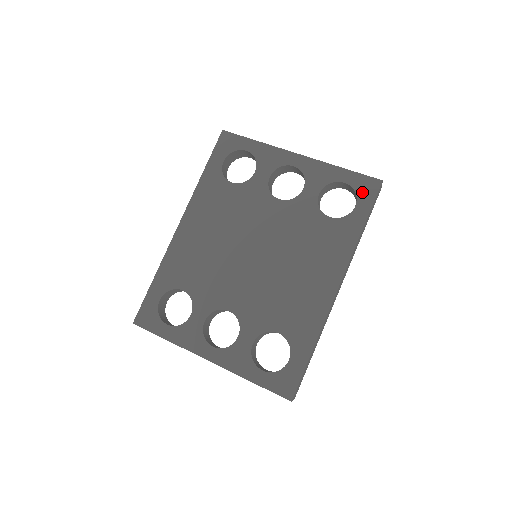
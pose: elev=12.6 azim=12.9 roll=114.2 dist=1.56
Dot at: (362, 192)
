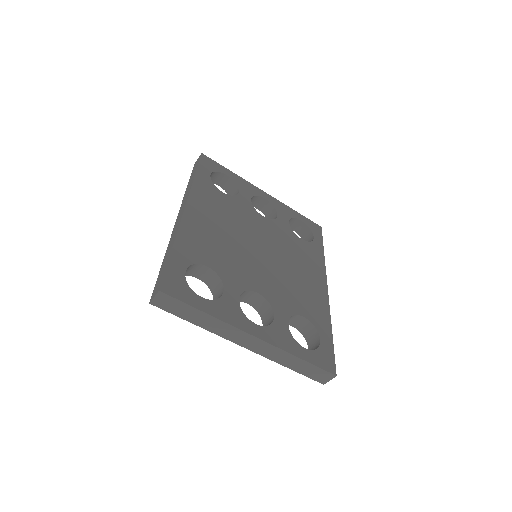
Dot at: (314, 230)
